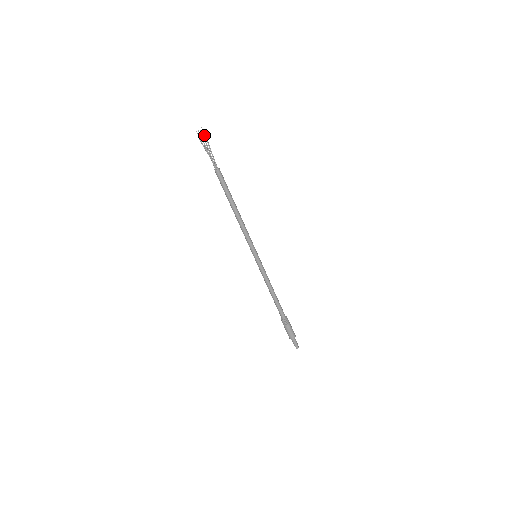
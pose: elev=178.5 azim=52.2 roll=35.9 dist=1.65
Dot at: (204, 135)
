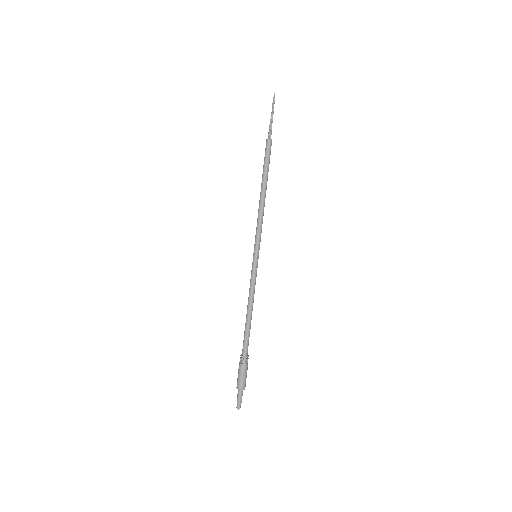
Dot at: occluded
